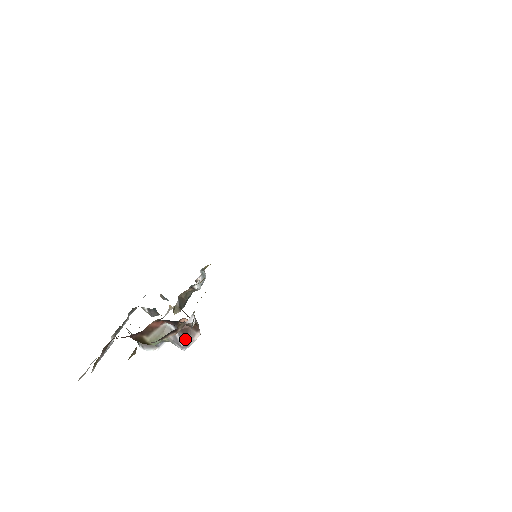
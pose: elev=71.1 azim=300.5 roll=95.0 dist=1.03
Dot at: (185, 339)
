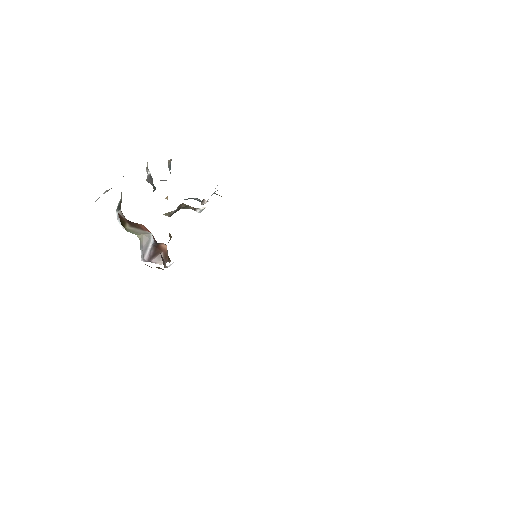
Dot at: (151, 256)
